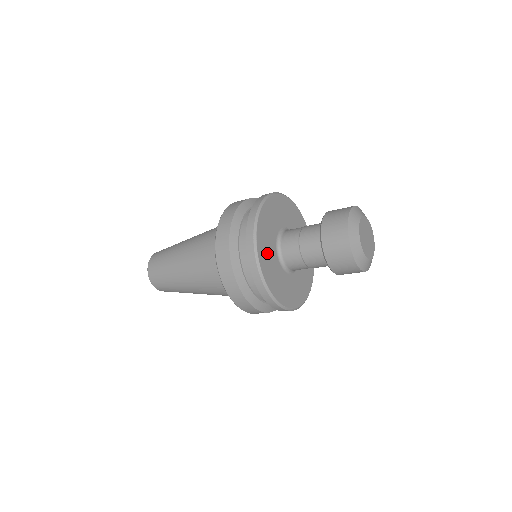
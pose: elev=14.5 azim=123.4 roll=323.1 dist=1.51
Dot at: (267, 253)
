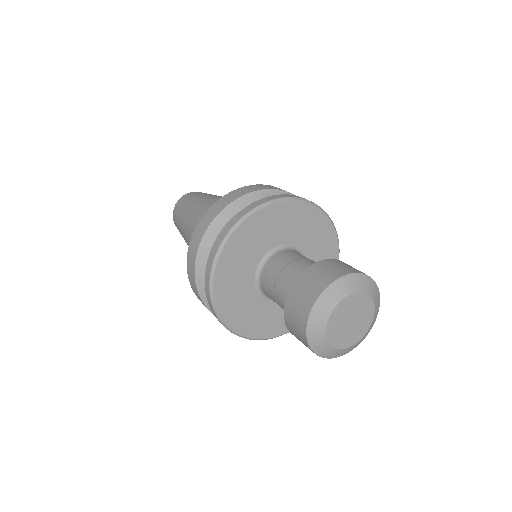
Dot at: (249, 315)
